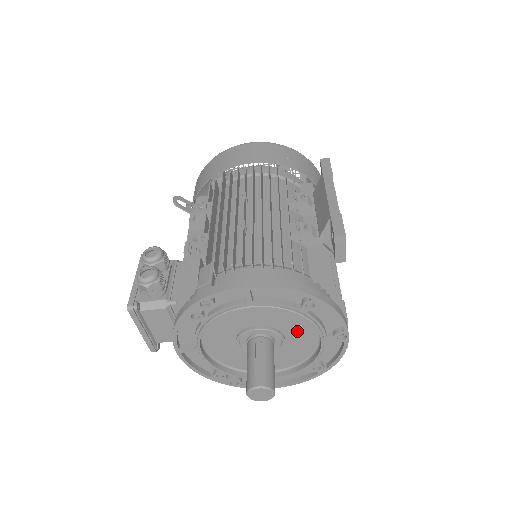
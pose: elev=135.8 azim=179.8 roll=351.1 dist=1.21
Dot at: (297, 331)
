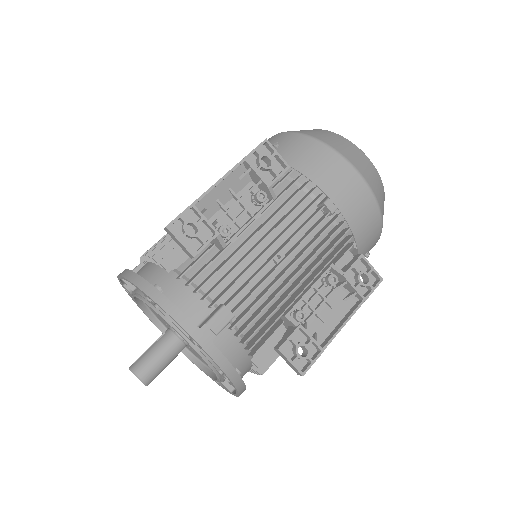
Dot at: occluded
